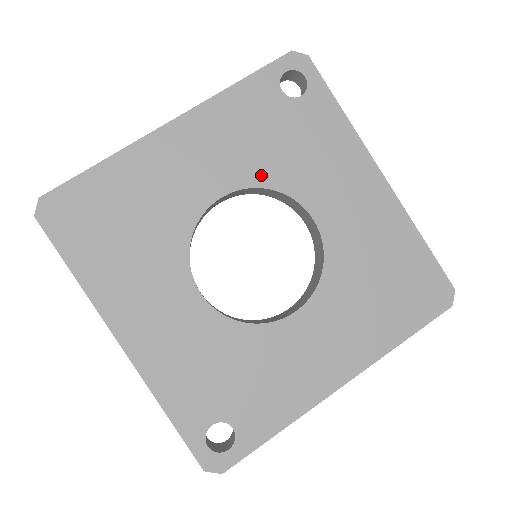
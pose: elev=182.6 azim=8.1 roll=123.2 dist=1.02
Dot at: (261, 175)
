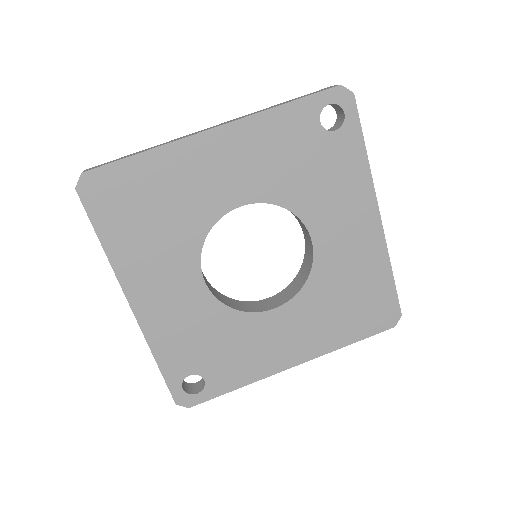
Dot at: (280, 194)
